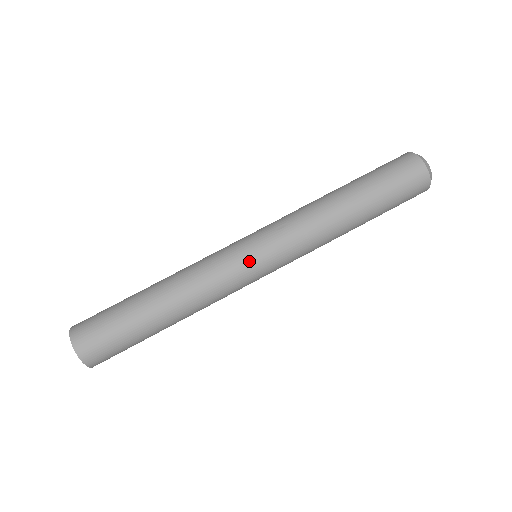
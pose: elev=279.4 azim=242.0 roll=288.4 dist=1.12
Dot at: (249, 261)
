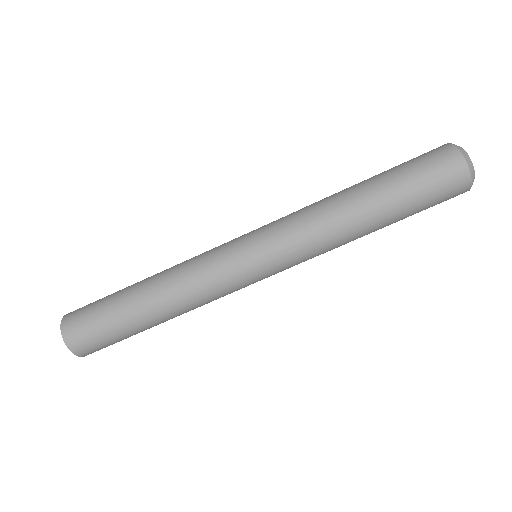
Dot at: (253, 281)
